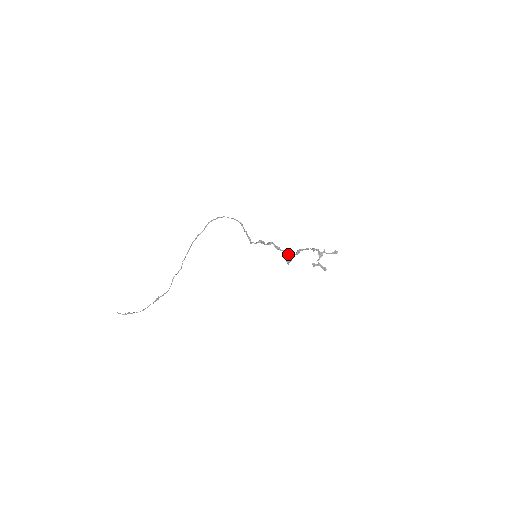
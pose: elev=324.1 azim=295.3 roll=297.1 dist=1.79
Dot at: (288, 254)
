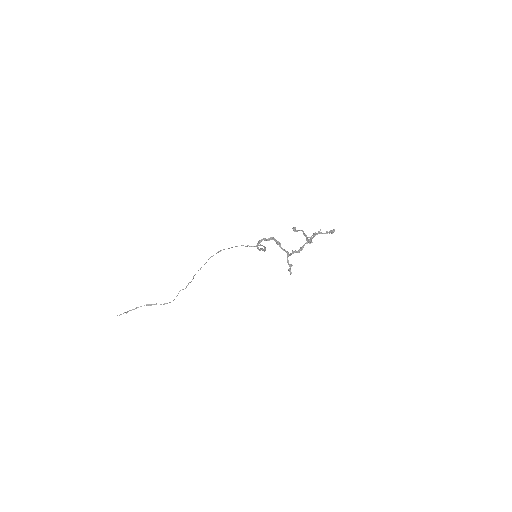
Dot at: (289, 255)
